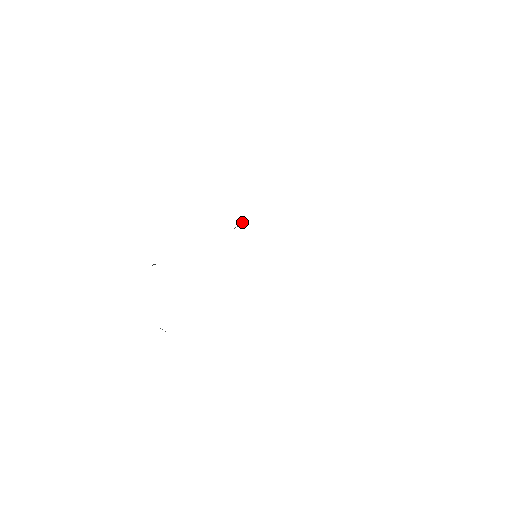
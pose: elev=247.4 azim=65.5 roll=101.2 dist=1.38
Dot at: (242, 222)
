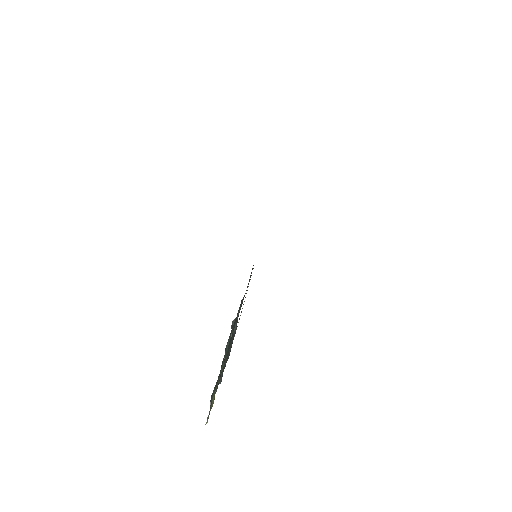
Dot at: (253, 265)
